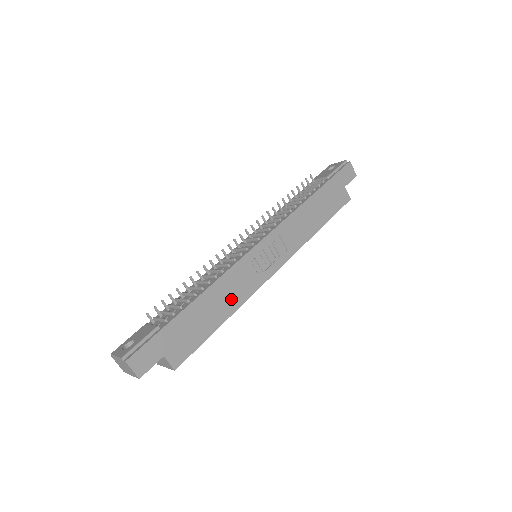
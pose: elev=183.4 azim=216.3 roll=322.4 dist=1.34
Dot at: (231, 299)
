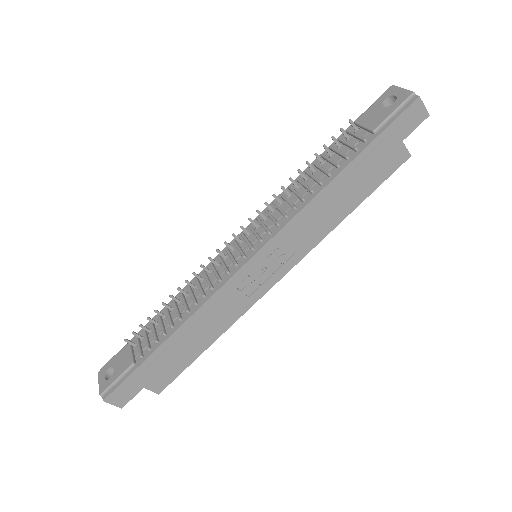
Dot at: (217, 324)
